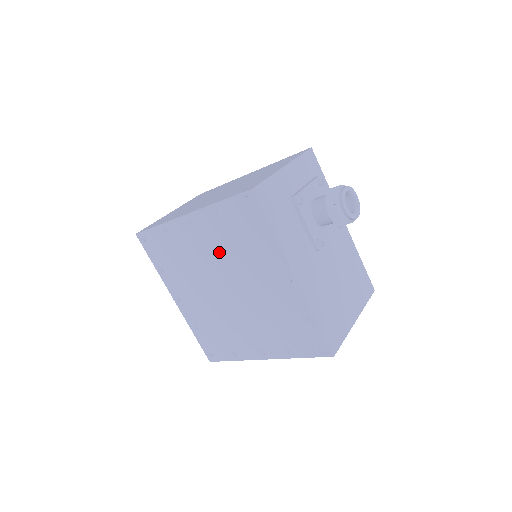
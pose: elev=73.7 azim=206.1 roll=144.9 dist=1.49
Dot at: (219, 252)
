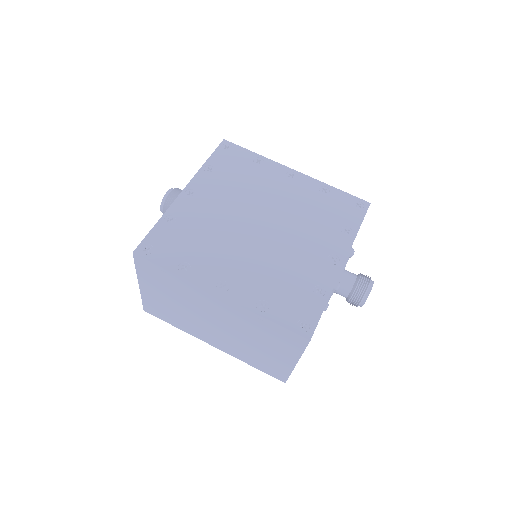
Dot at: (293, 204)
